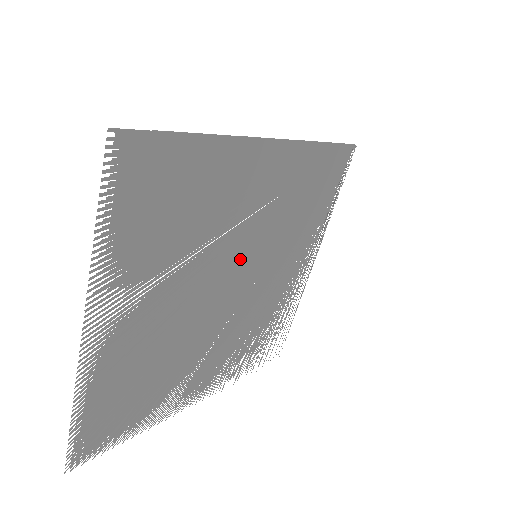
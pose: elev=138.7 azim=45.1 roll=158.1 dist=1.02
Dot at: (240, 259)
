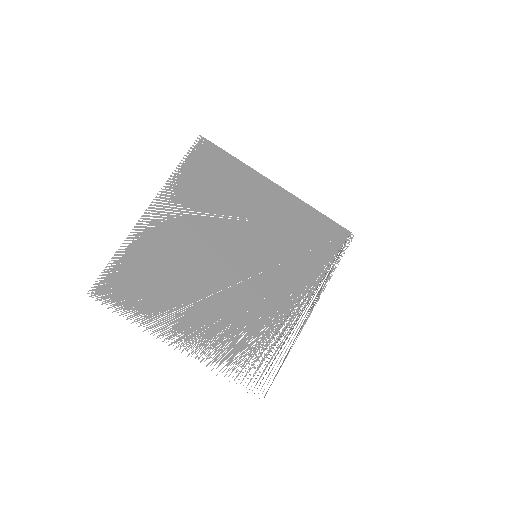
Dot at: (242, 244)
